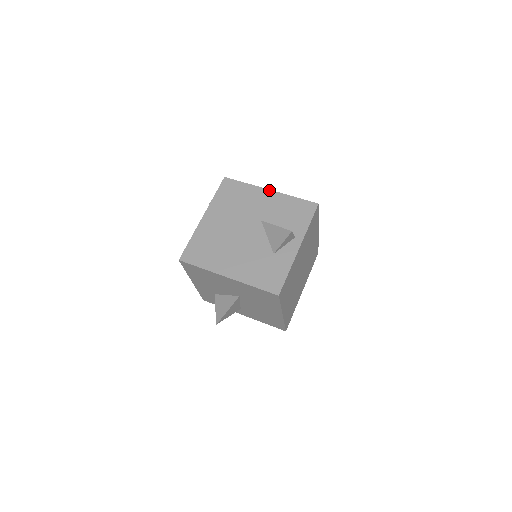
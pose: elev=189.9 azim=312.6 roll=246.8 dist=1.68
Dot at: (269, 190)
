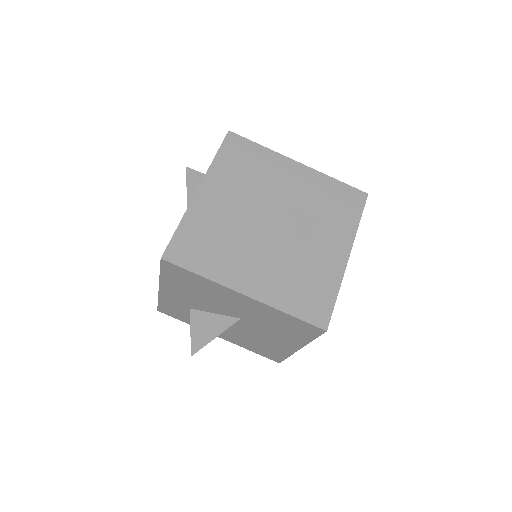
Dot at: (298, 162)
